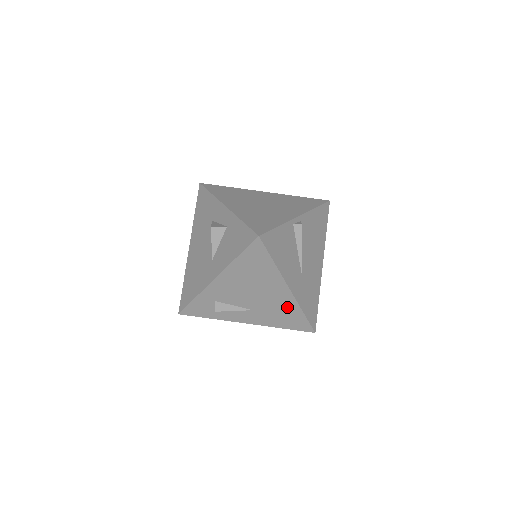
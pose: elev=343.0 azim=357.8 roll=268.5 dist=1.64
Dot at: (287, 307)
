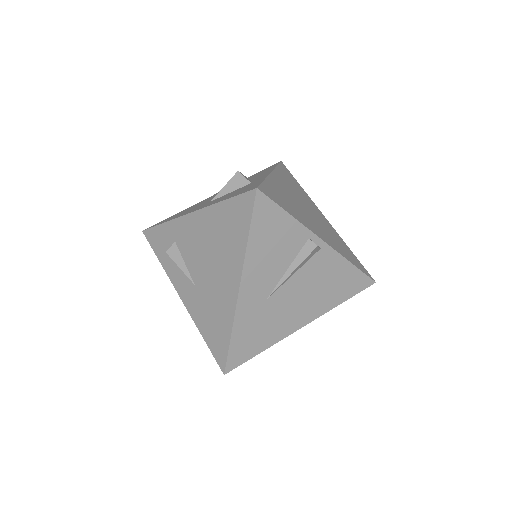
Dot at: (223, 311)
